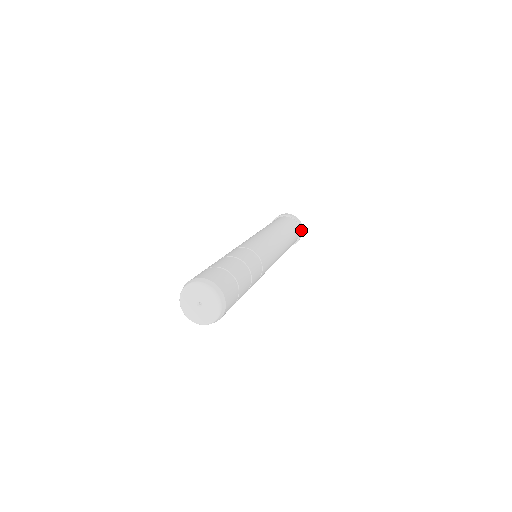
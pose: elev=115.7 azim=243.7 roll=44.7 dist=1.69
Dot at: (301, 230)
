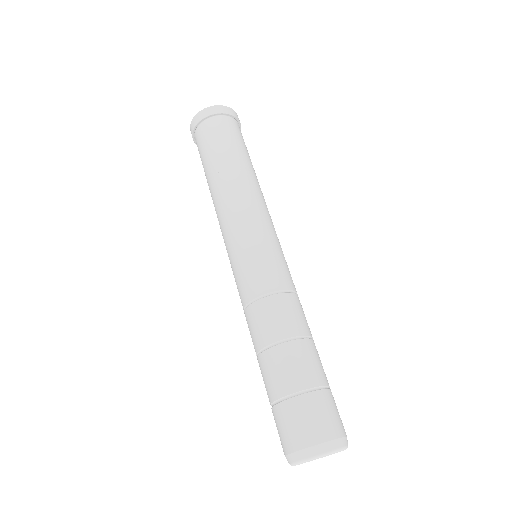
Dot at: (236, 118)
